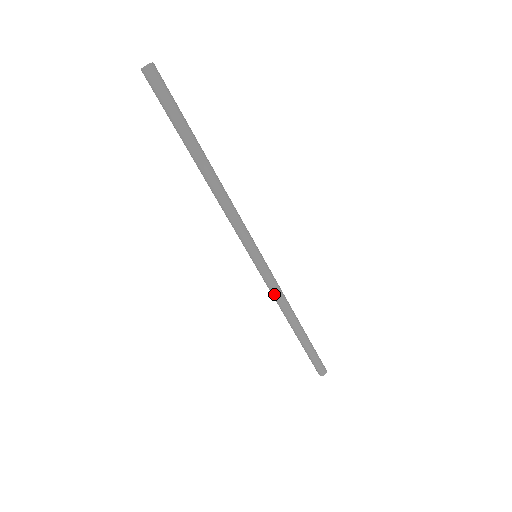
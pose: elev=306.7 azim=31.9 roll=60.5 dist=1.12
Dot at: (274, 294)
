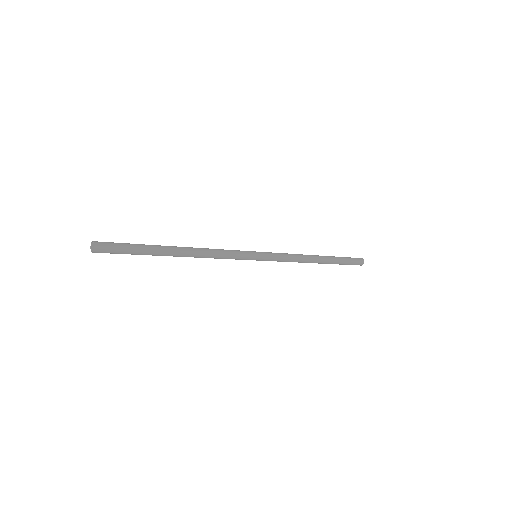
Dot at: occluded
